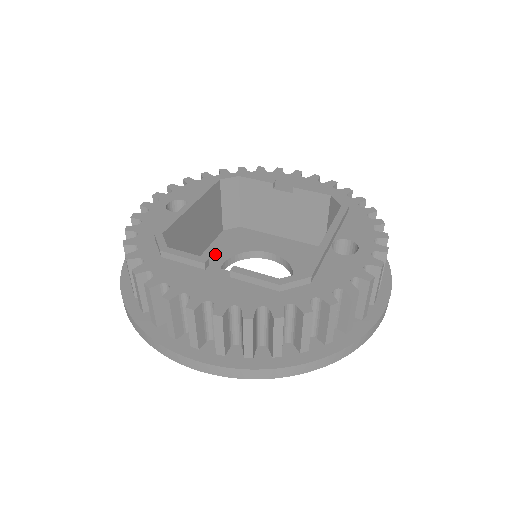
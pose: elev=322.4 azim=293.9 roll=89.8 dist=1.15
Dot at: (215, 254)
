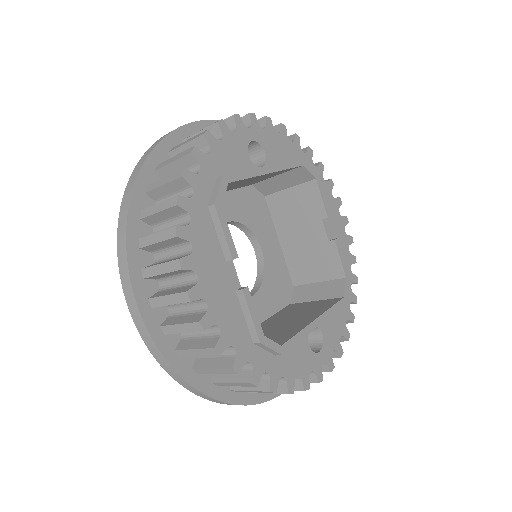
Dot at: (229, 204)
